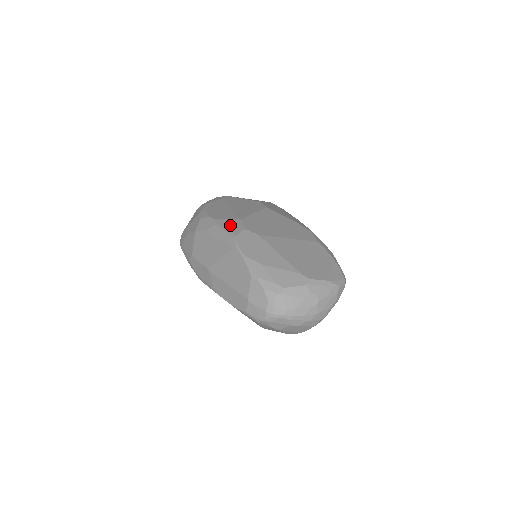
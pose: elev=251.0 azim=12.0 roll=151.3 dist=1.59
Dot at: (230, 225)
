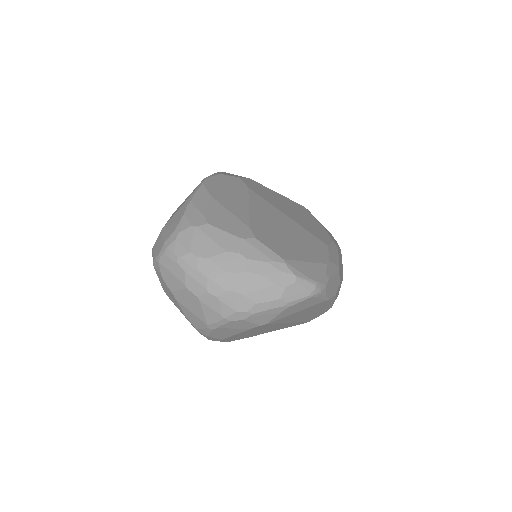
Dot at: (231, 174)
